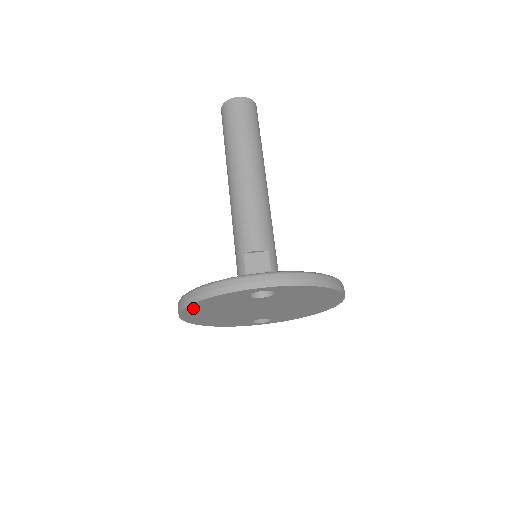
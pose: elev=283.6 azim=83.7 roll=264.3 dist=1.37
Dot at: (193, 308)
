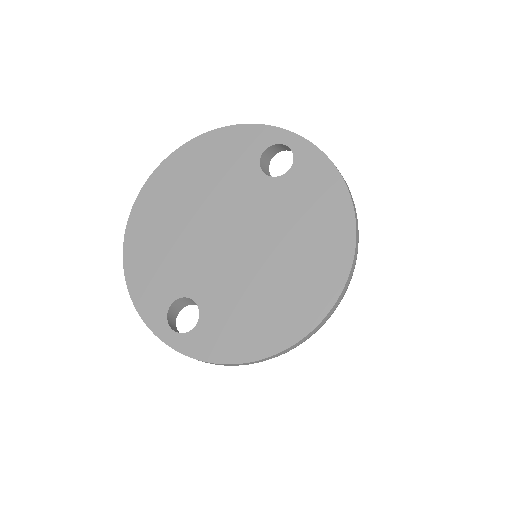
Dot at: (187, 154)
